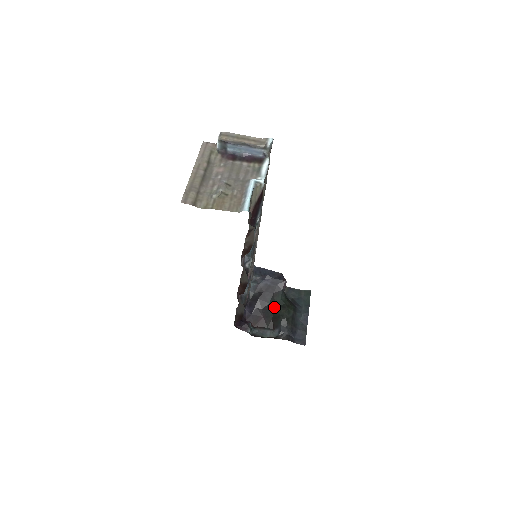
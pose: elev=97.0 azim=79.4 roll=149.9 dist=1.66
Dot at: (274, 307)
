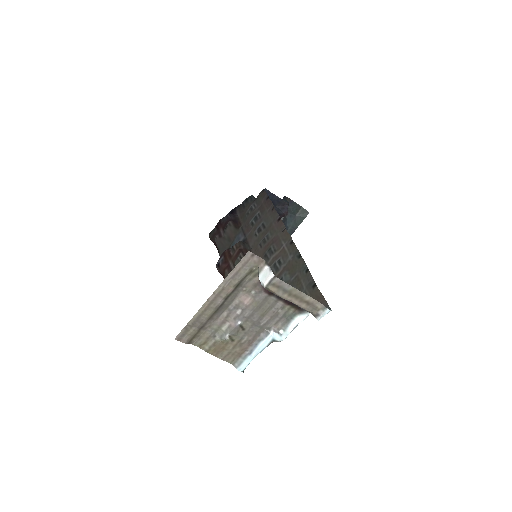
Dot at: occluded
